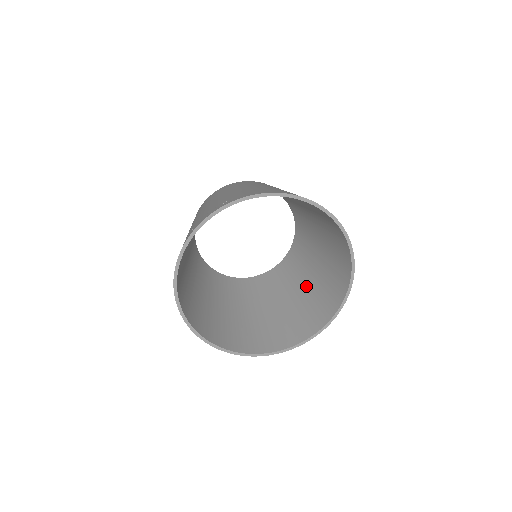
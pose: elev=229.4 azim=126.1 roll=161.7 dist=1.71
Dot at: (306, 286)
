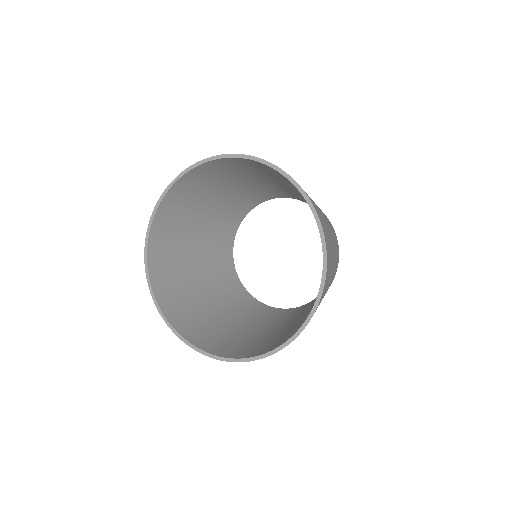
Dot at: (280, 328)
